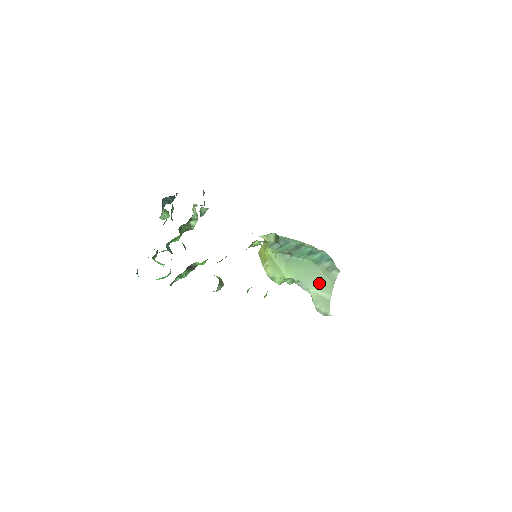
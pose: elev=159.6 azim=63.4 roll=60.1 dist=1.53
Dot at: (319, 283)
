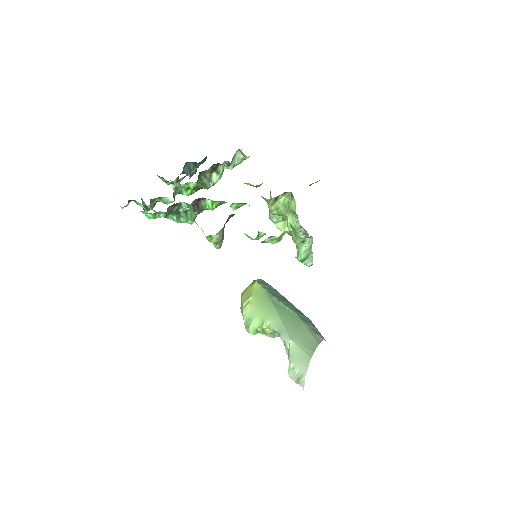
Dot at: (302, 337)
